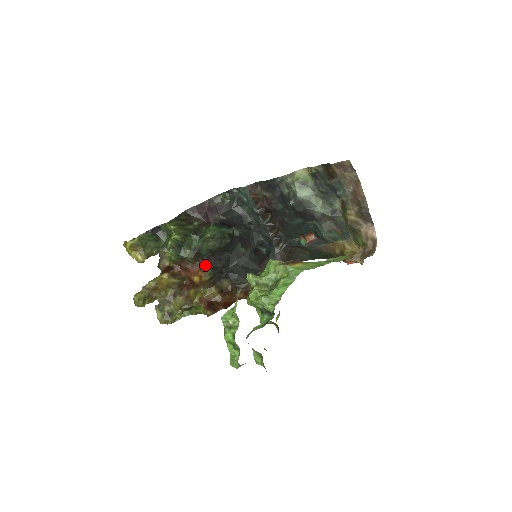
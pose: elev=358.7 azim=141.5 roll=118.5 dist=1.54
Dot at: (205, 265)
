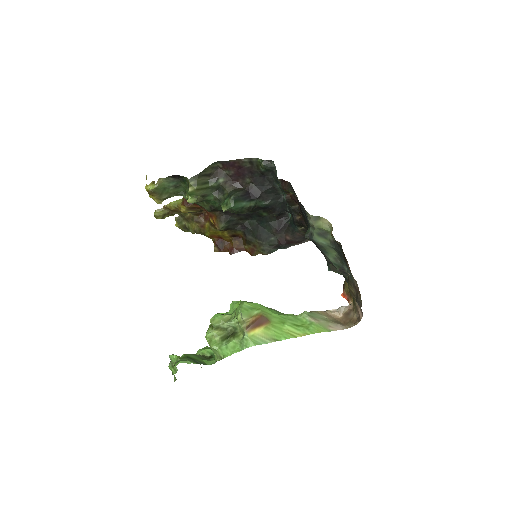
Dot at: (221, 217)
